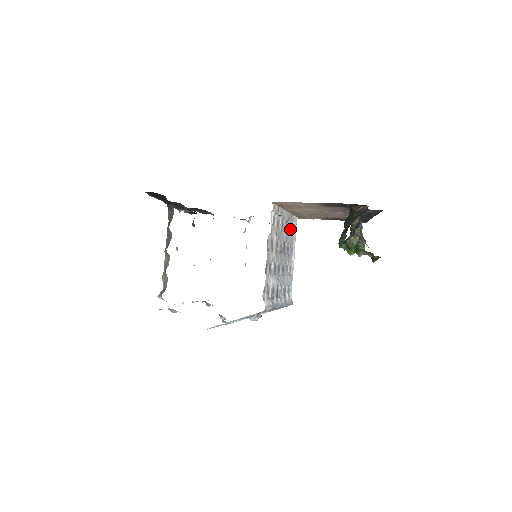
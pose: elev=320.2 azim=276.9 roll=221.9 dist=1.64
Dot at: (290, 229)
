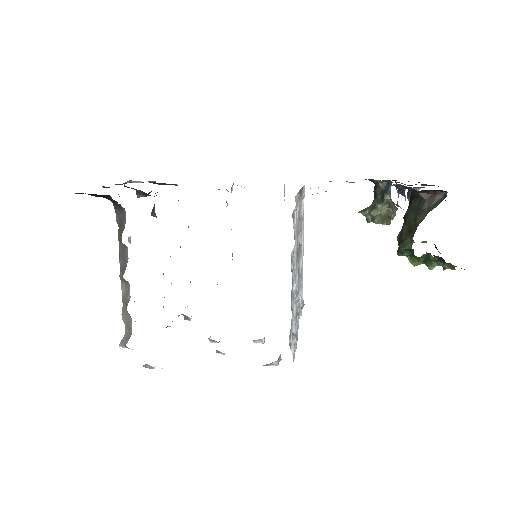
Dot at: occluded
